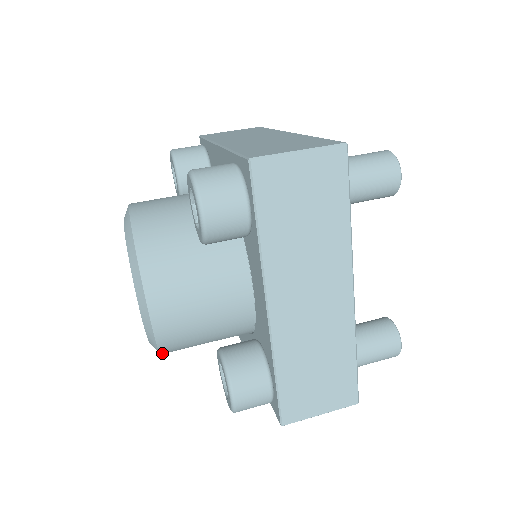
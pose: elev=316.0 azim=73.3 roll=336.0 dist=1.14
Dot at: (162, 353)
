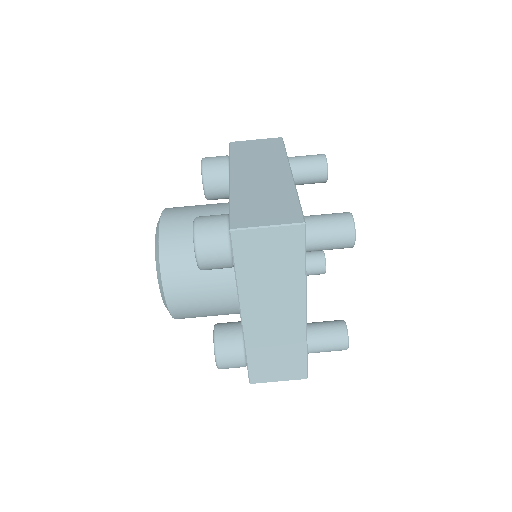
Dot at: occluded
